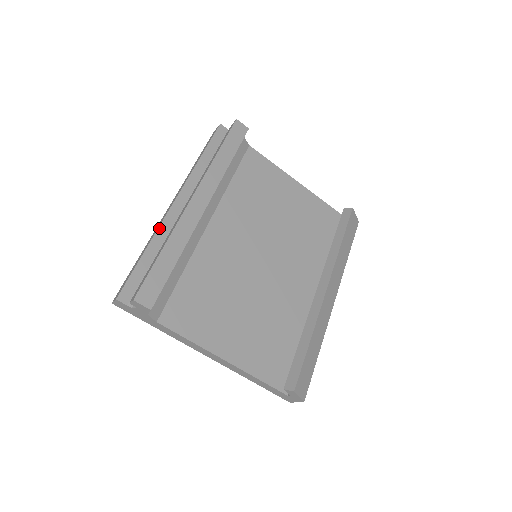
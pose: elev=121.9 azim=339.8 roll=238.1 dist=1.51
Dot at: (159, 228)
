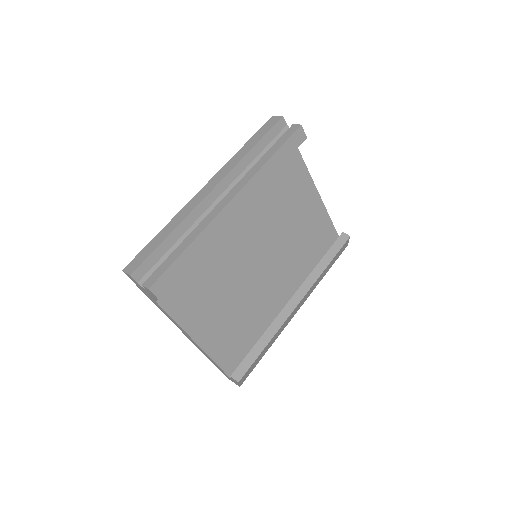
Dot at: (190, 214)
